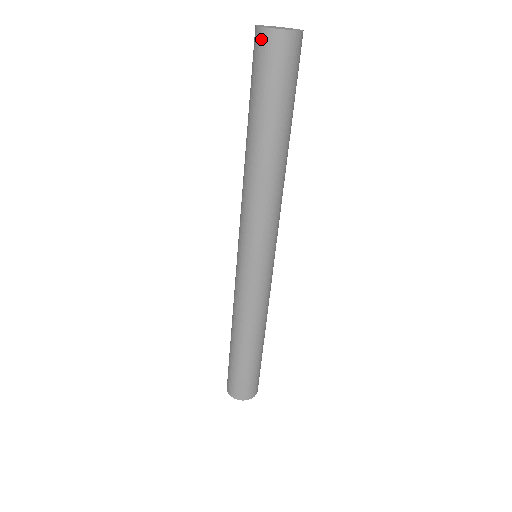
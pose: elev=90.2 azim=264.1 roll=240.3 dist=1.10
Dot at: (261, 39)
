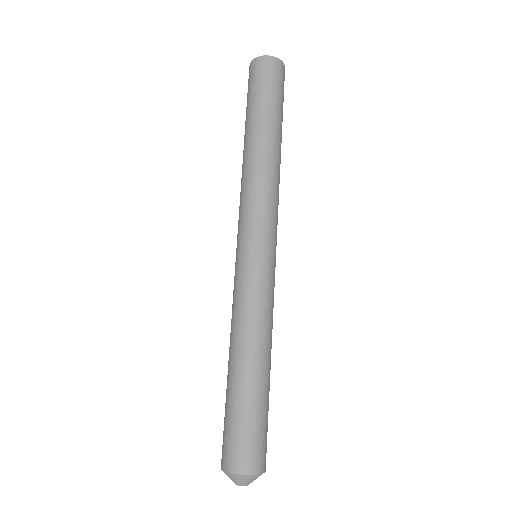
Dot at: (254, 65)
